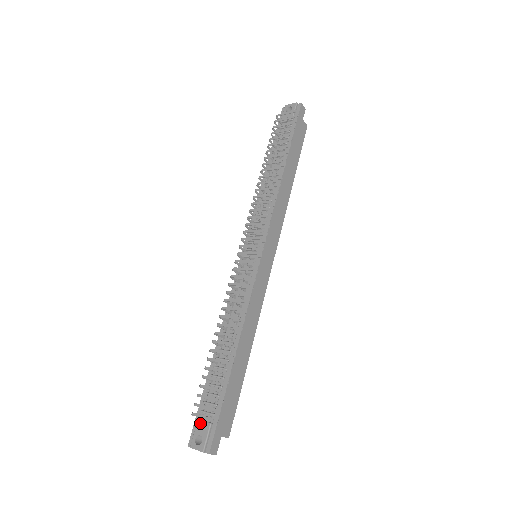
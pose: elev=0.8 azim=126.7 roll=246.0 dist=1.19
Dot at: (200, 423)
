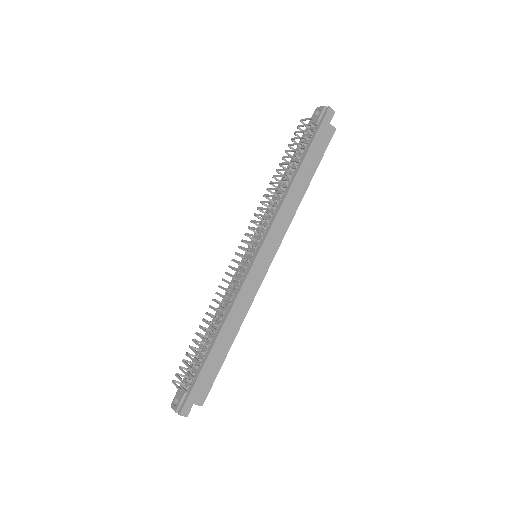
Dot at: occluded
